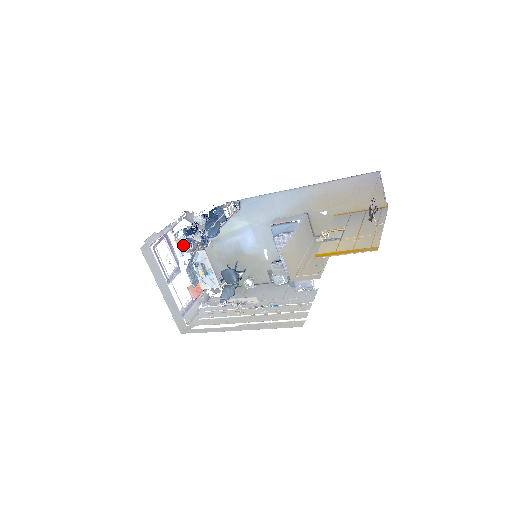
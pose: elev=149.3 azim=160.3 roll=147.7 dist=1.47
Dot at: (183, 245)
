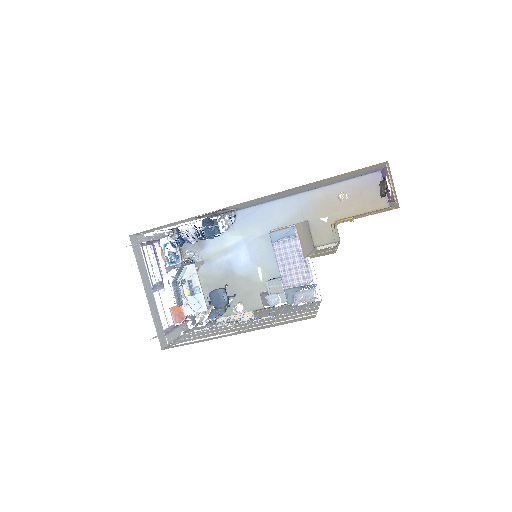
Dot at: occluded
